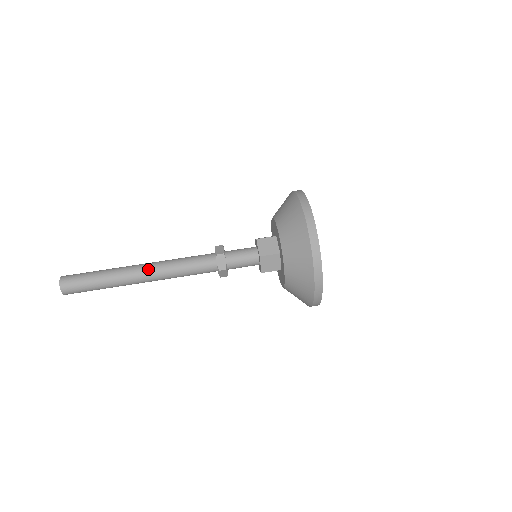
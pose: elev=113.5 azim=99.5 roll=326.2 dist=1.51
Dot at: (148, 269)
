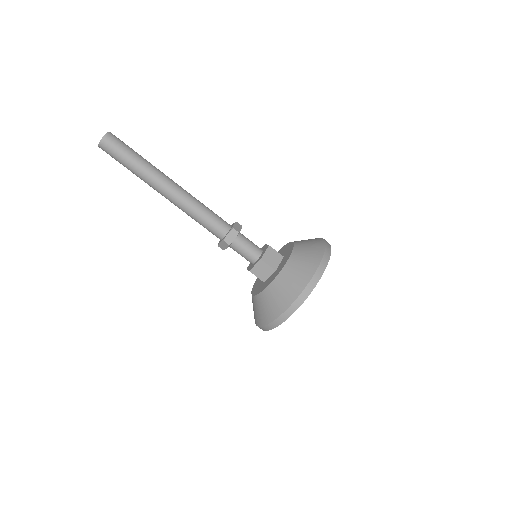
Dot at: (177, 190)
